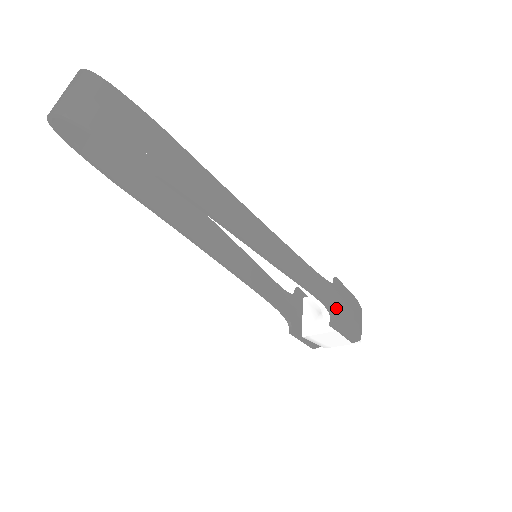
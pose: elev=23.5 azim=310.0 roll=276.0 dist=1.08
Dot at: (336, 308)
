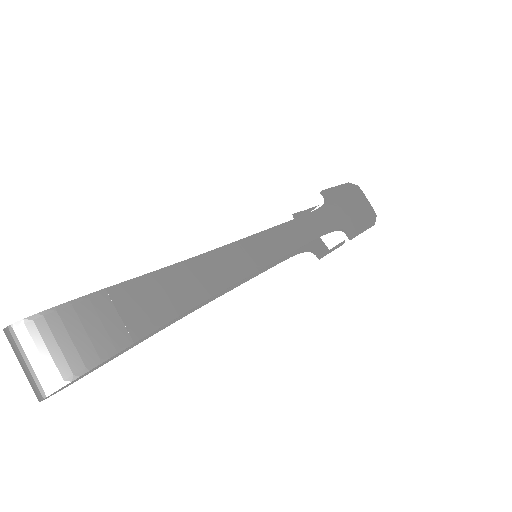
Dot at: (344, 221)
